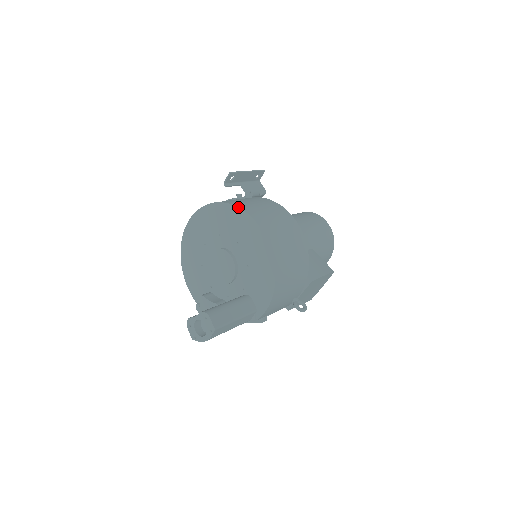
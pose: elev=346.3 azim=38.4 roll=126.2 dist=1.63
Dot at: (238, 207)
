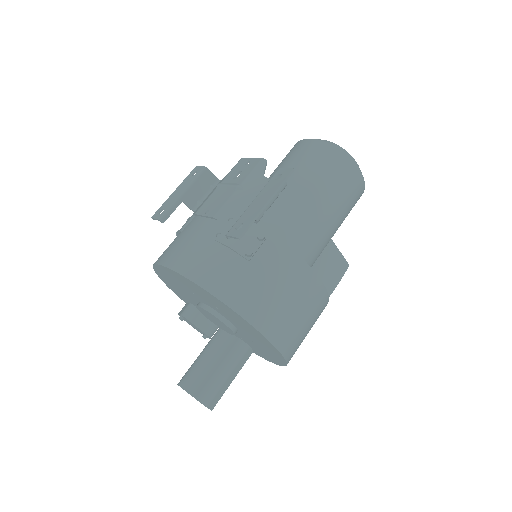
Dot at: (251, 326)
